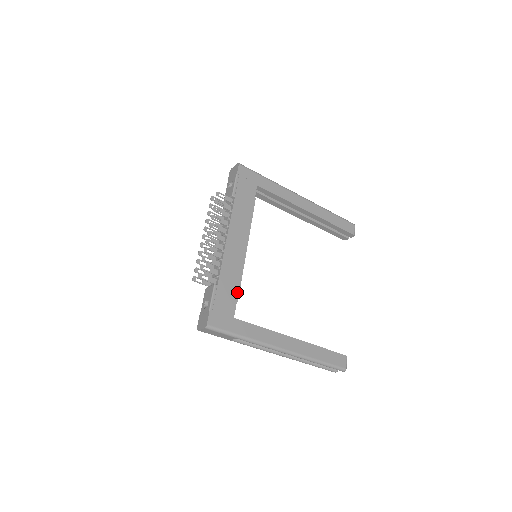
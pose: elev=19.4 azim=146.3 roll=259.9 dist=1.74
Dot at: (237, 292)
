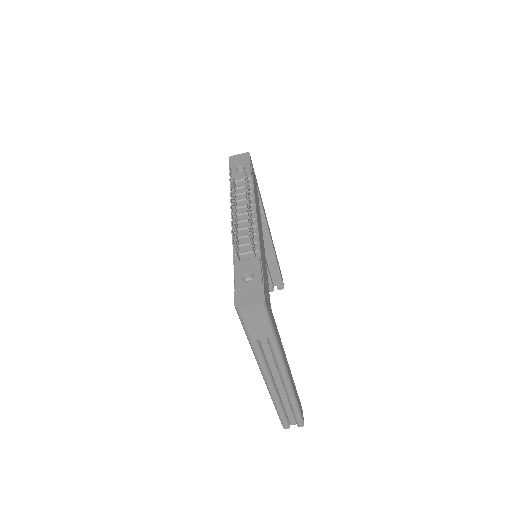
Dot at: occluded
